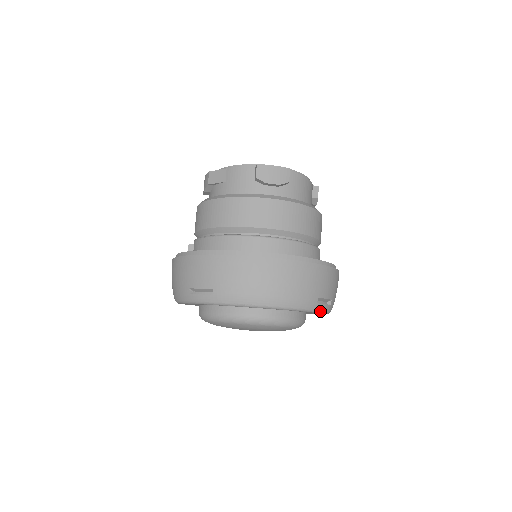
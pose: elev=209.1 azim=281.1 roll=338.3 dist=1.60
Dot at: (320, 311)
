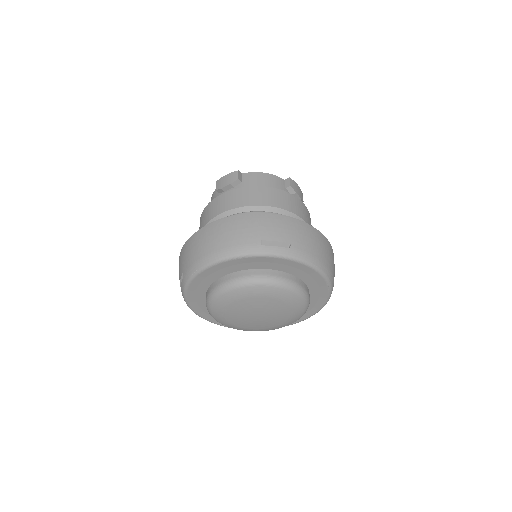
Dot at: (273, 254)
